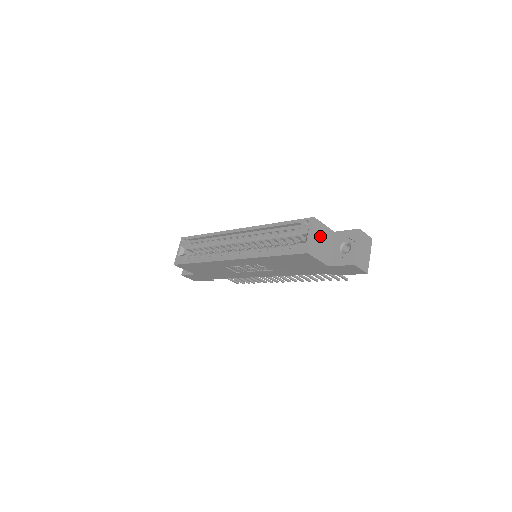
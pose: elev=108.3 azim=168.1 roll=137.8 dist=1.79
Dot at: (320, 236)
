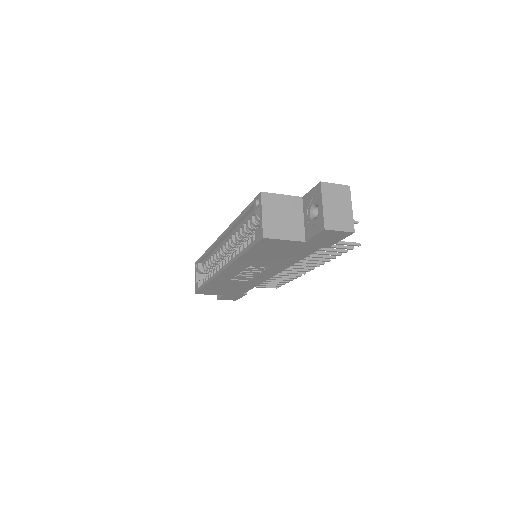
Dot at: (279, 211)
